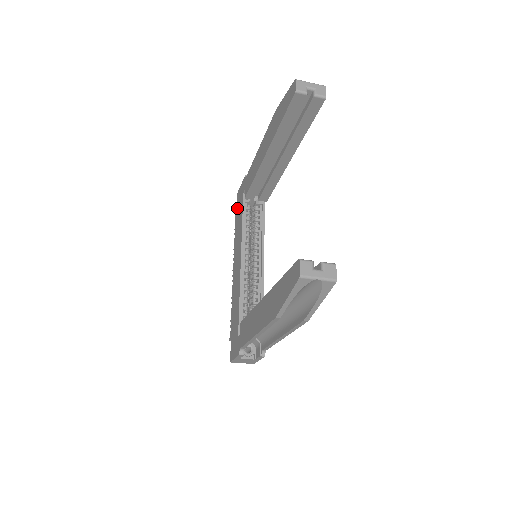
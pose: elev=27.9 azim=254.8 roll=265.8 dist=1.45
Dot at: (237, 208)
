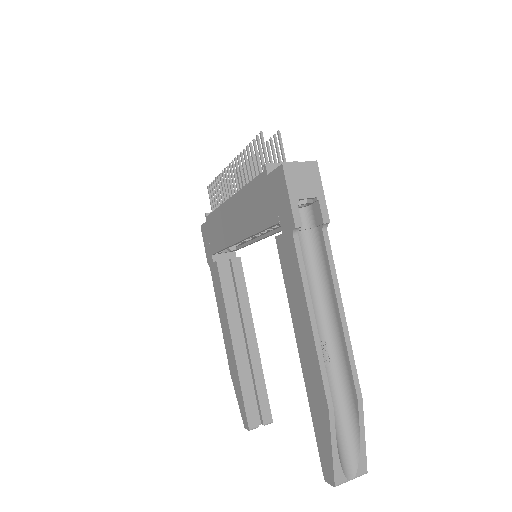
Dot at: (268, 183)
